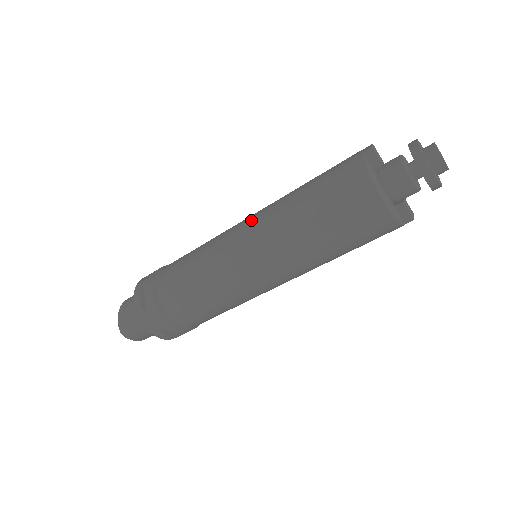
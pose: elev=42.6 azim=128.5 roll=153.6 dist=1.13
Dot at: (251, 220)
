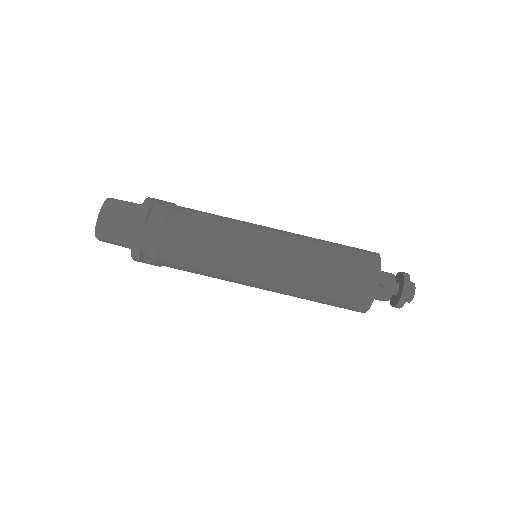
Dot at: occluded
